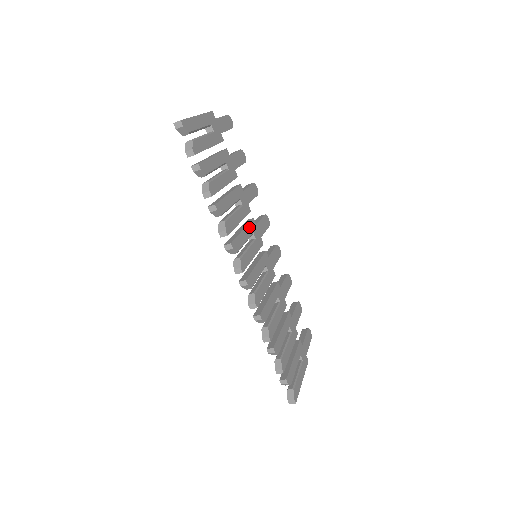
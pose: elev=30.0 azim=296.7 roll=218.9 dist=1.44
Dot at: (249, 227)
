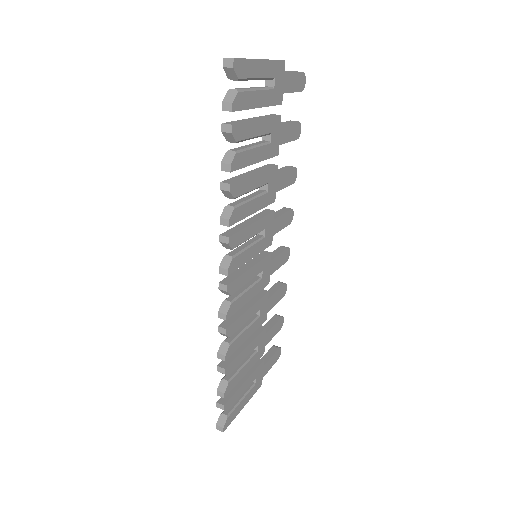
Dot at: (263, 221)
